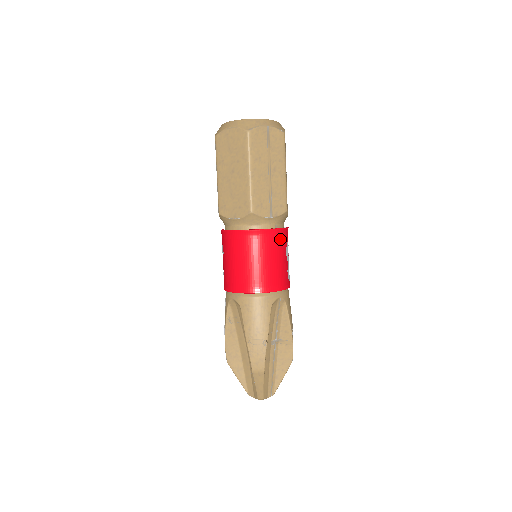
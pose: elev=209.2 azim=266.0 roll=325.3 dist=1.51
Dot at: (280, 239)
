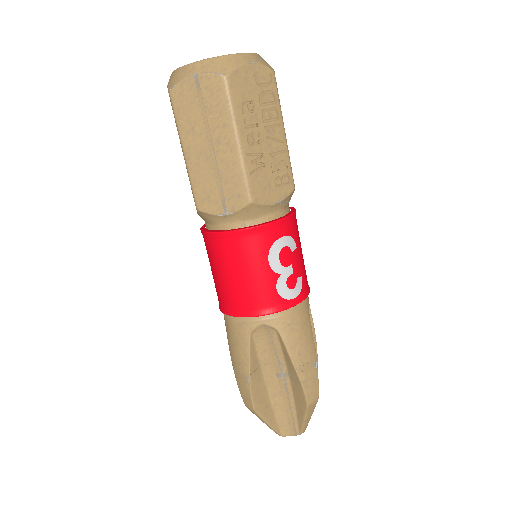
Dot at: (249, 244)
